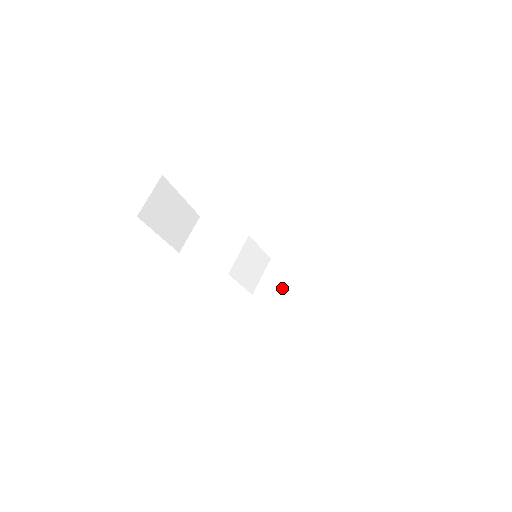
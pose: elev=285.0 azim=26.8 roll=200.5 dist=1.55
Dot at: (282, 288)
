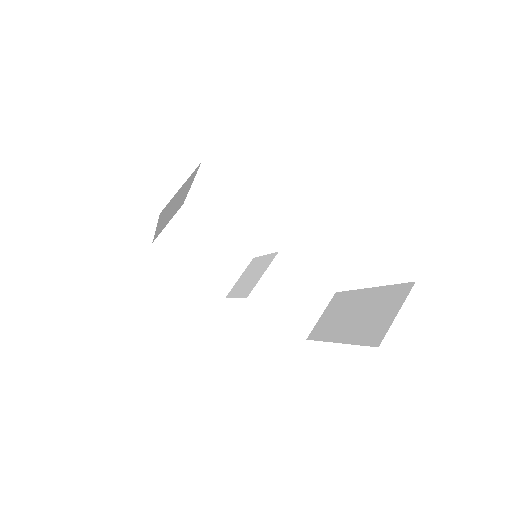
Dot at: (334, 319)
